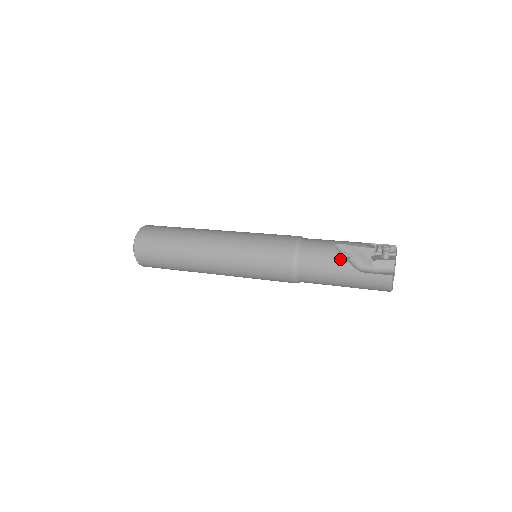
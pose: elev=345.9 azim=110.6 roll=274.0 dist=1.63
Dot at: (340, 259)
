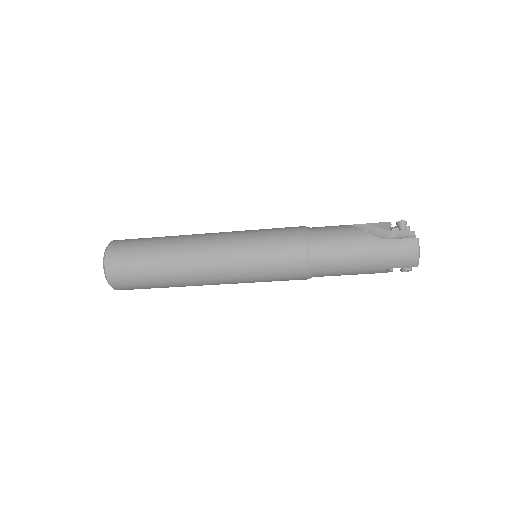
Dot at: (358, 231)
